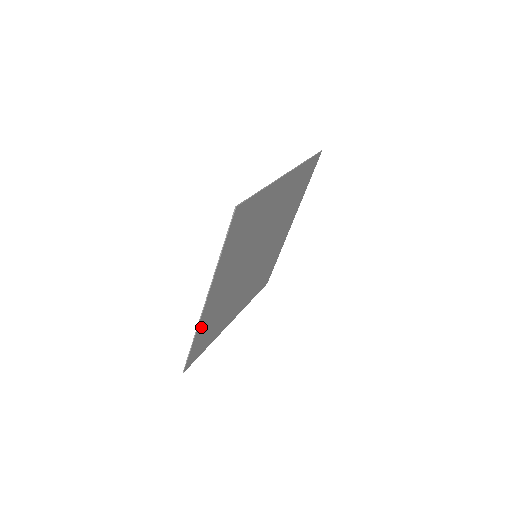
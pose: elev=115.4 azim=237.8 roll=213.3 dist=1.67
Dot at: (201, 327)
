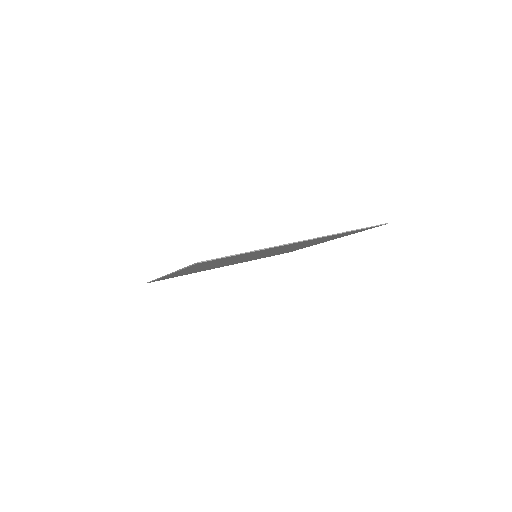
Dot at: occluded
